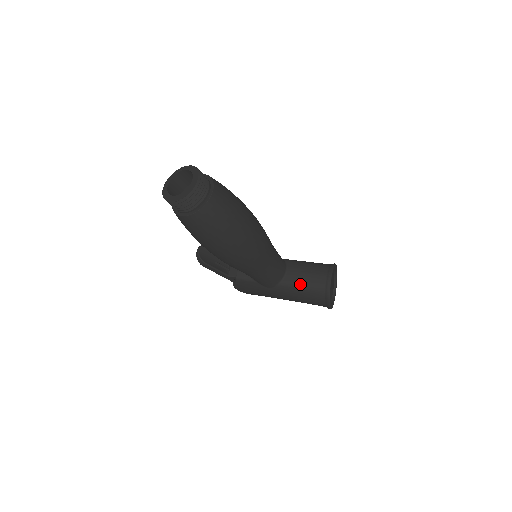
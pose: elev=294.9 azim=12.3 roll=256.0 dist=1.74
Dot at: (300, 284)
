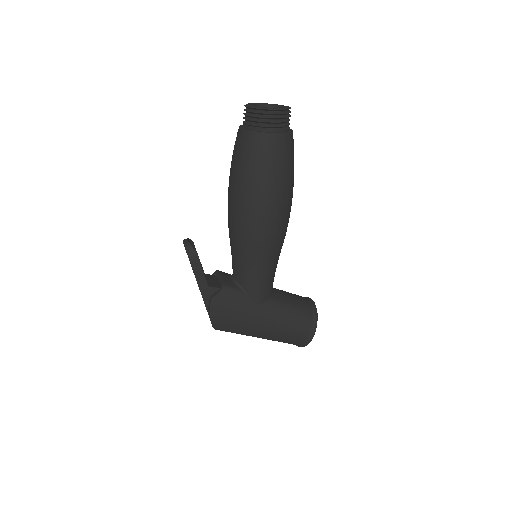
Dot at: (289, 302)
